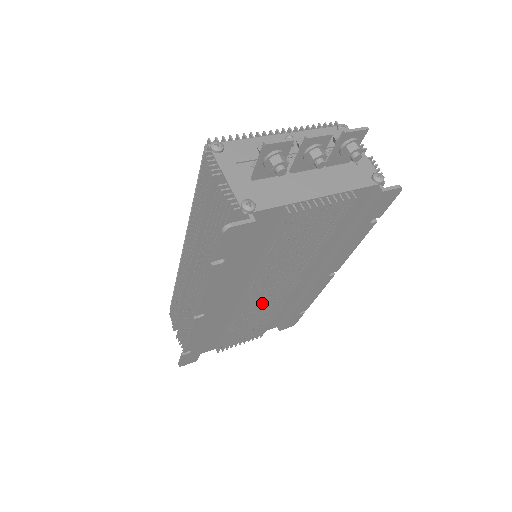
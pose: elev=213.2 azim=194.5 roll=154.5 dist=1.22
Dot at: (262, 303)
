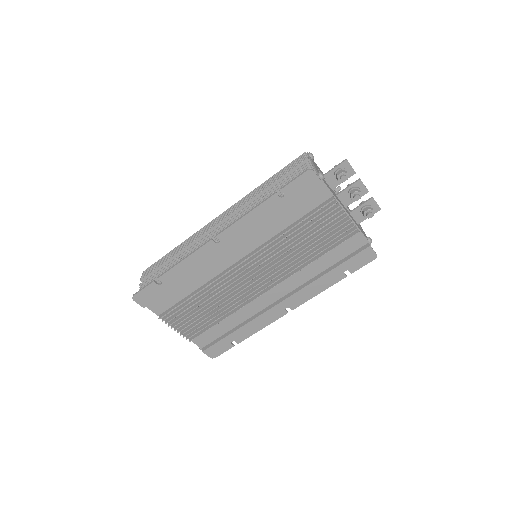
Dot at: (238, 286)
